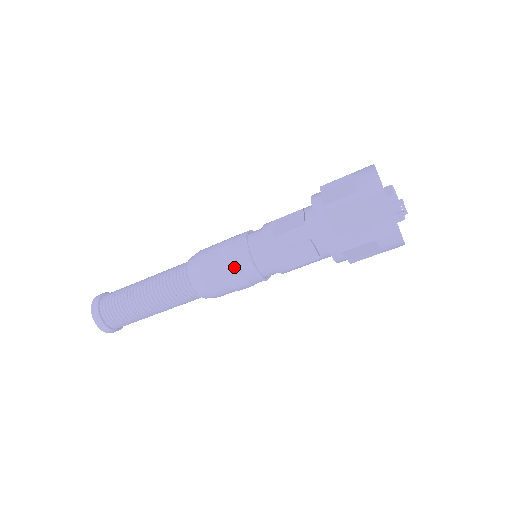
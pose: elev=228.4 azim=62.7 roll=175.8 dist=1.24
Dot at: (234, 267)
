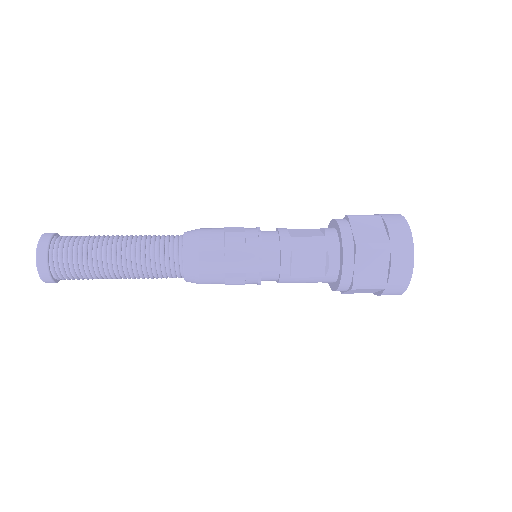
Dot at: occluded
